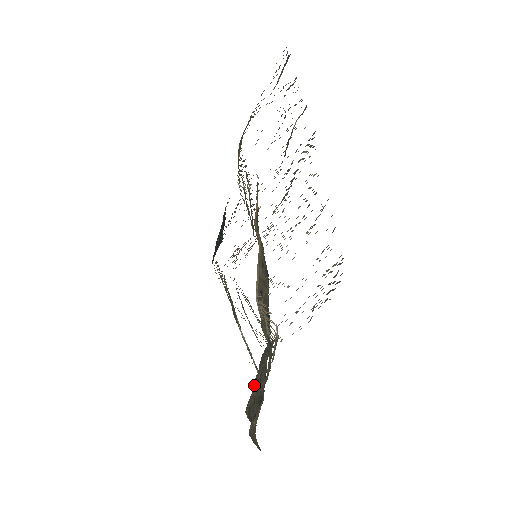
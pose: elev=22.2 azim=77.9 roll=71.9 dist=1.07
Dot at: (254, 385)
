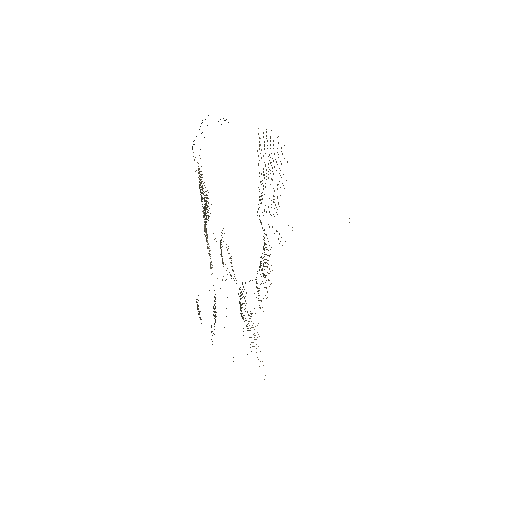
Dot at: occluded
